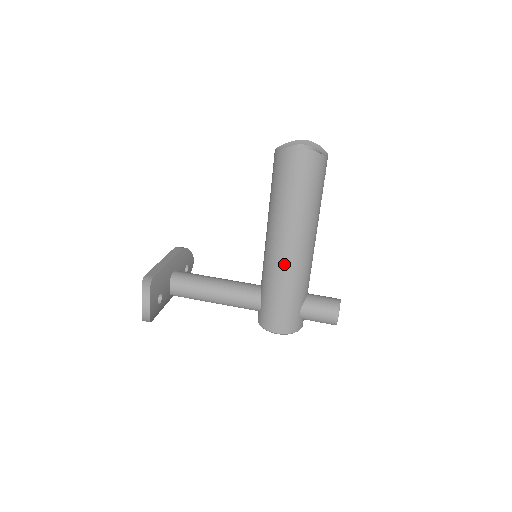
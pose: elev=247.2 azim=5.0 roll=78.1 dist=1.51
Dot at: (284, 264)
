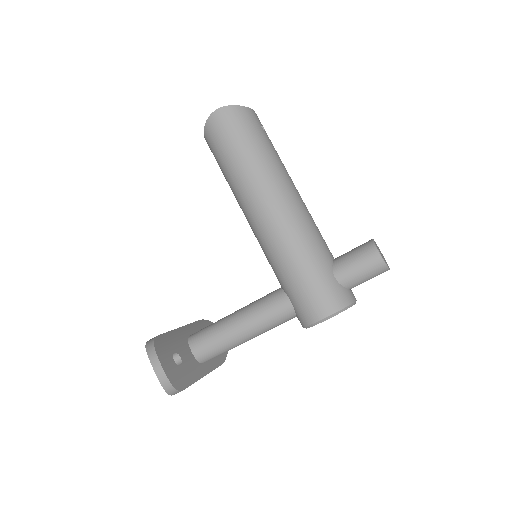
Dot at: (276, 230)
